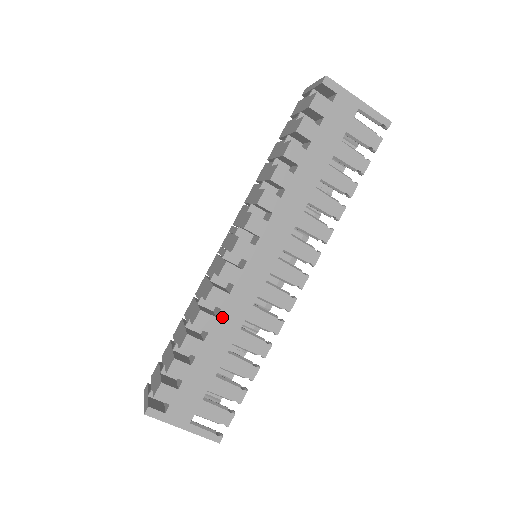
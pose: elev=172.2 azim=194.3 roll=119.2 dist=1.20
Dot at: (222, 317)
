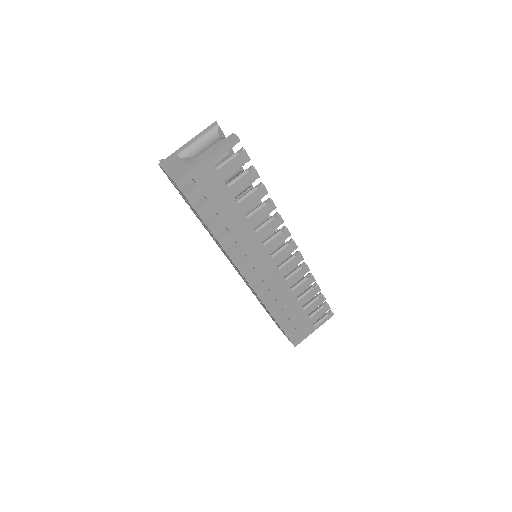
Dot at: (280, 300)
